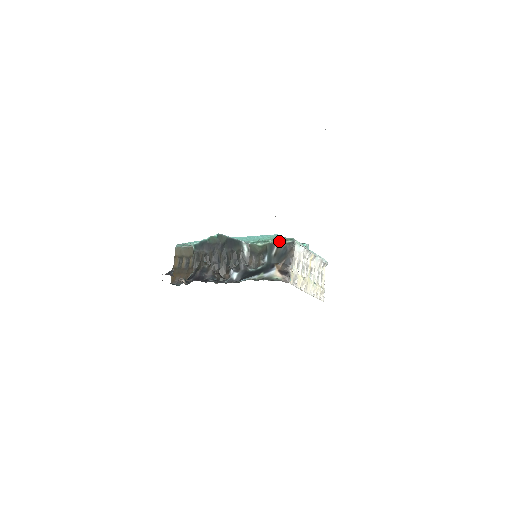
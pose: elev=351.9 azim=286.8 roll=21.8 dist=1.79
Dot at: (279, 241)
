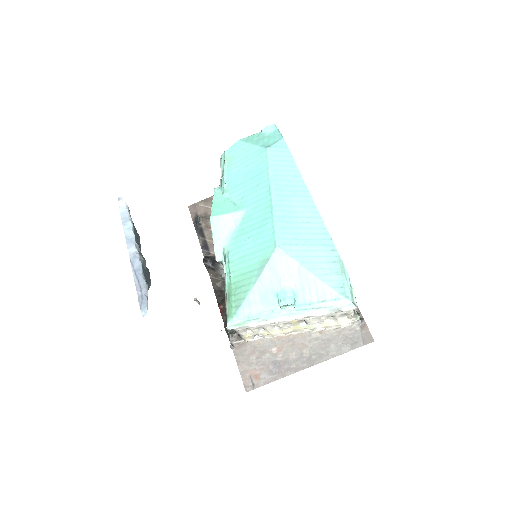
Dot at: (226, 305)
